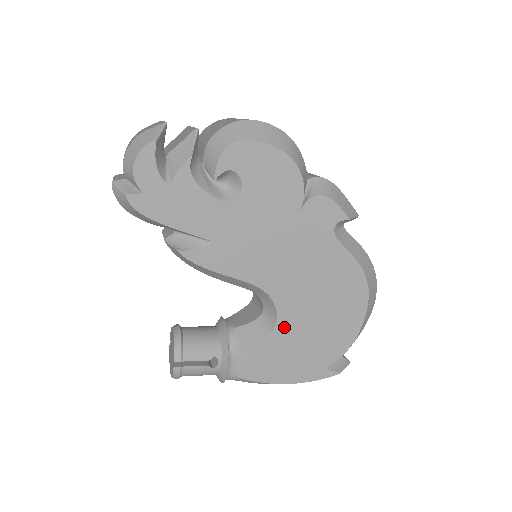
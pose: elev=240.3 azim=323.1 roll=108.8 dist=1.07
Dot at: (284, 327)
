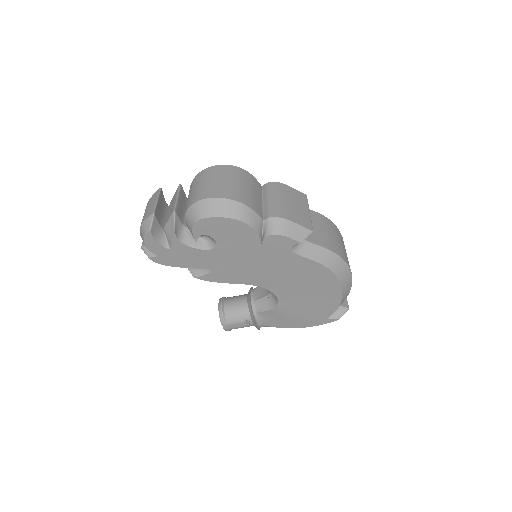
Dot at: (284, 302)
